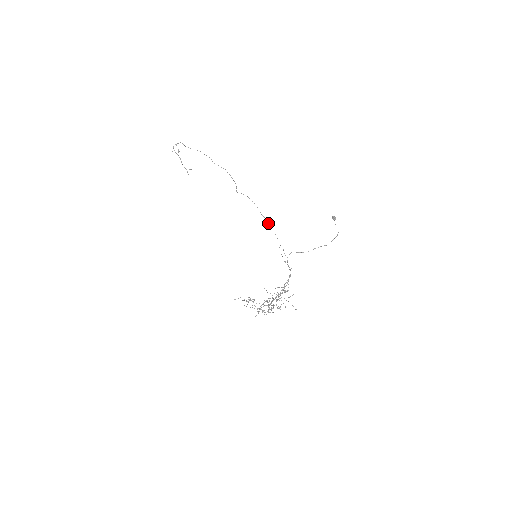
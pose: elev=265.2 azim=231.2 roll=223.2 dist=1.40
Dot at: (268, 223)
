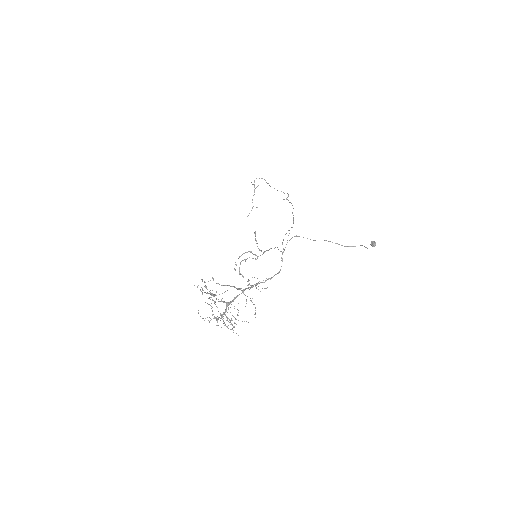
Dot at: (293, 219)
